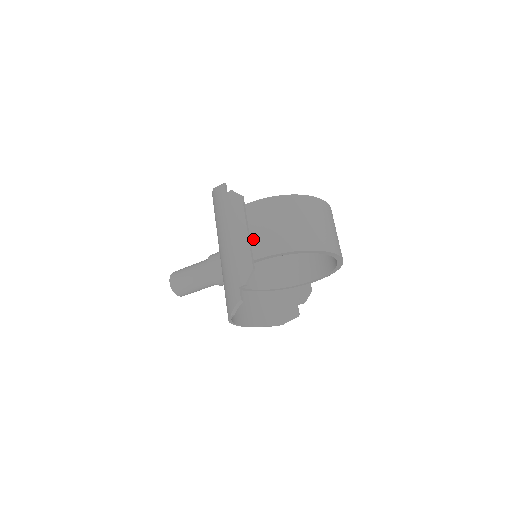
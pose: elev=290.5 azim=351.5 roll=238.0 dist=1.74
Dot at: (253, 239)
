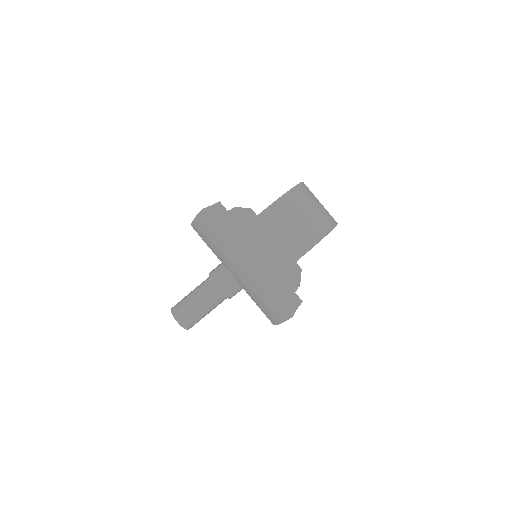
Dot at: (285, 243)
